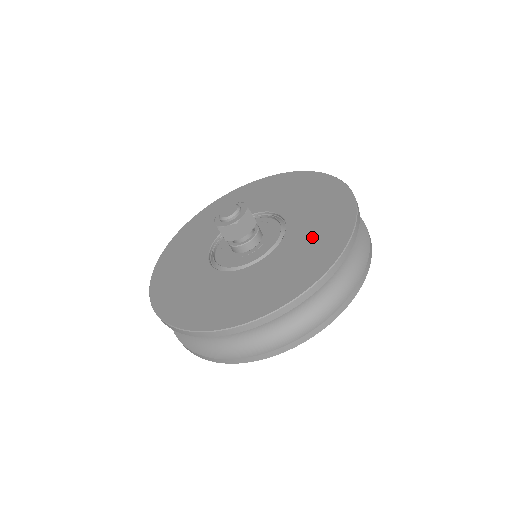
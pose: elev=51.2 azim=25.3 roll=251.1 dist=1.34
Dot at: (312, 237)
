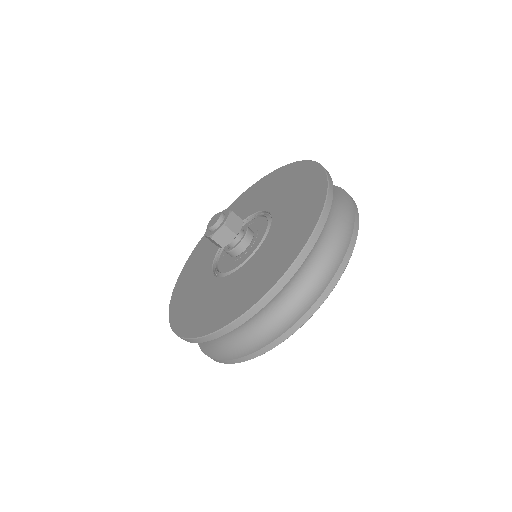
Dot at: (258, 272)
